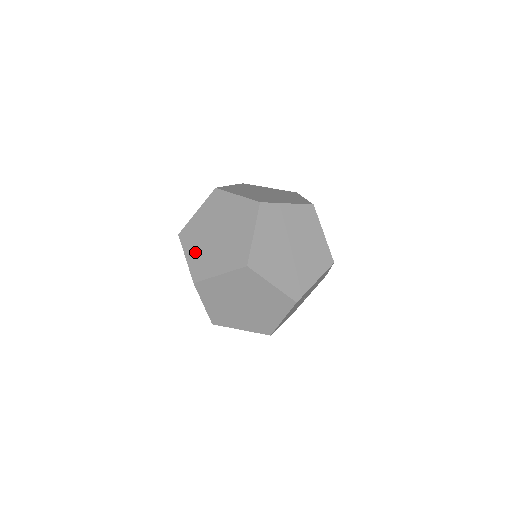
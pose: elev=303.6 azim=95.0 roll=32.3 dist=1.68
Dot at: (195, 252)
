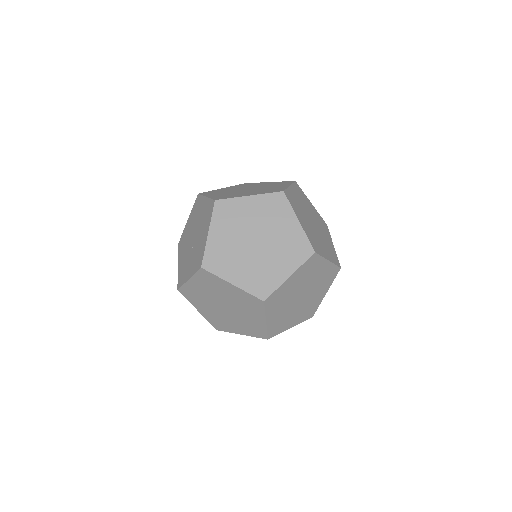
Dot at: (206, 311)
